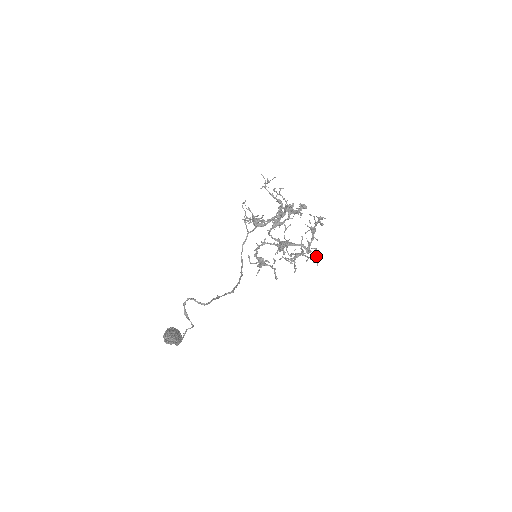
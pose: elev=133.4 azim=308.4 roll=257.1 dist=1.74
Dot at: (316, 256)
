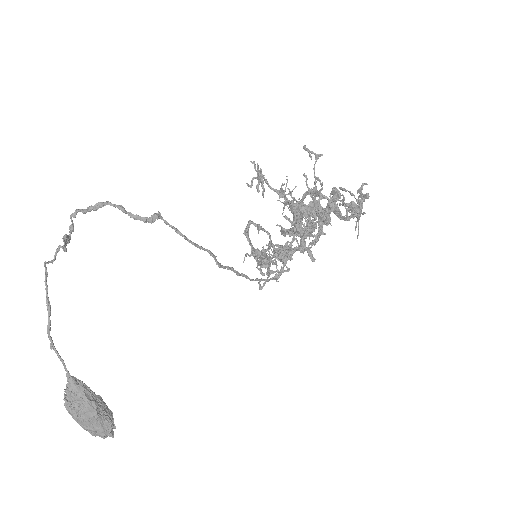
Dot at: (304, 147)
